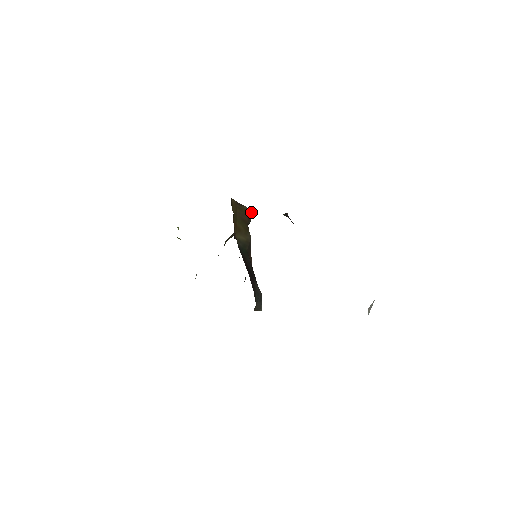
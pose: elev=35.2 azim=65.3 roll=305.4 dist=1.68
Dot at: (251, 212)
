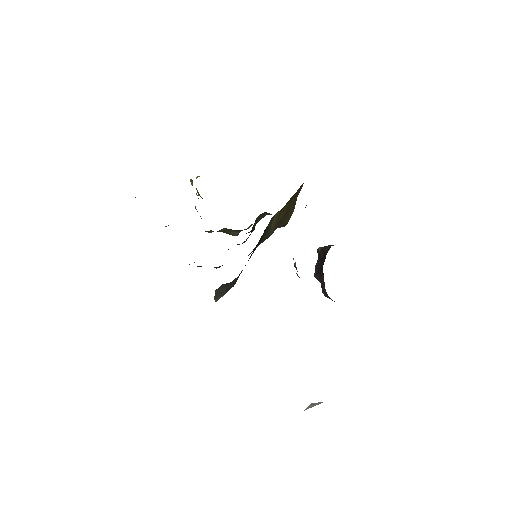
Dot at: occluded
